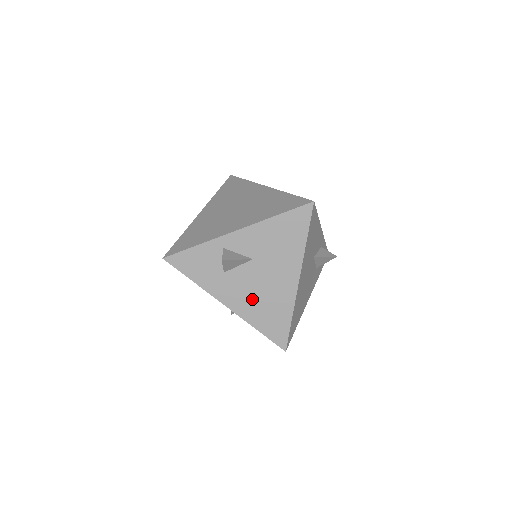
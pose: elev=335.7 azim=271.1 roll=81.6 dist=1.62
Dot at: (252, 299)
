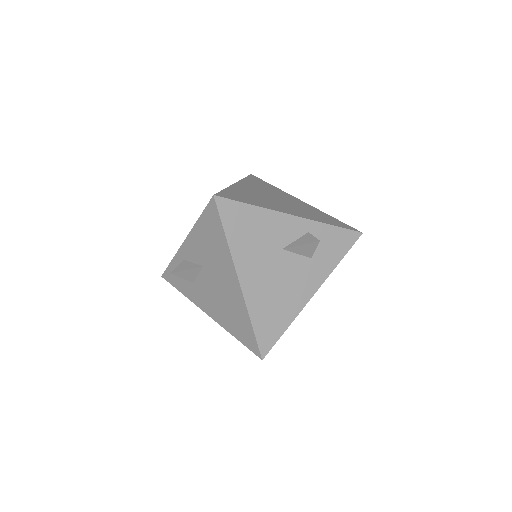
Dot at: (219, 306)
